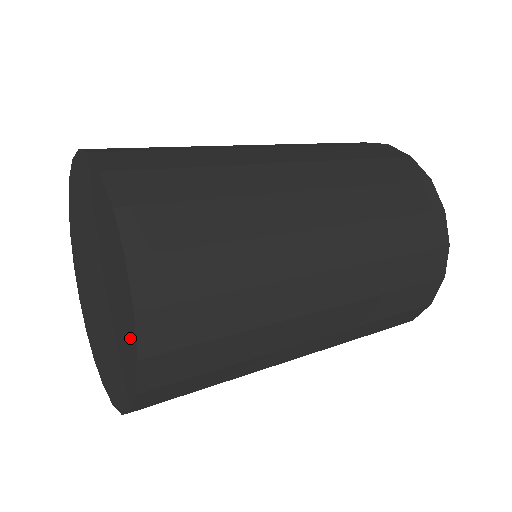
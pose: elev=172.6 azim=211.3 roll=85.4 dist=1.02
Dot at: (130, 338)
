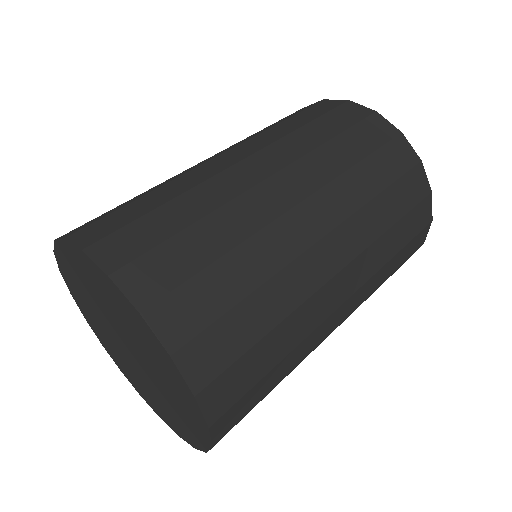
Dot at: (193, 410)
